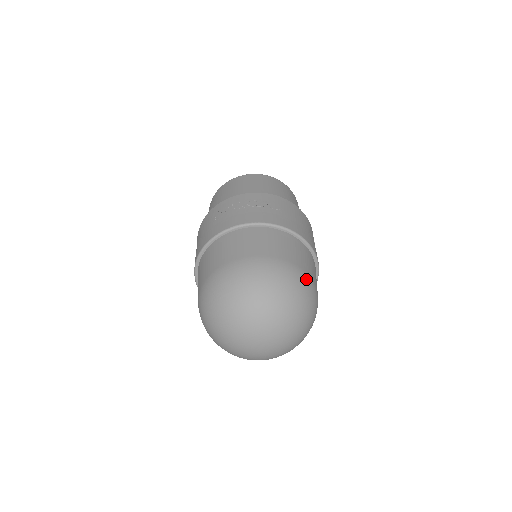
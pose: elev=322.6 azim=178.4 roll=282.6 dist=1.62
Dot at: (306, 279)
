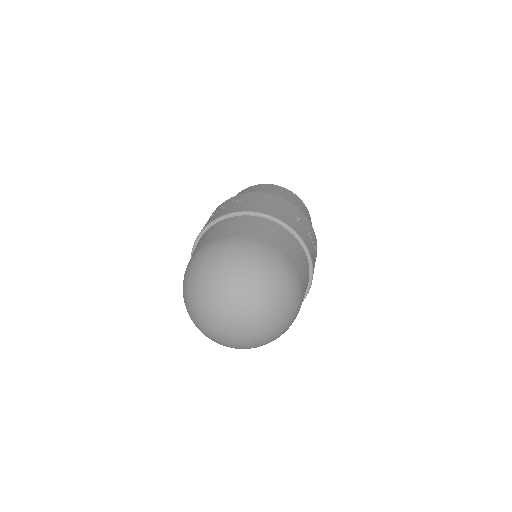
Dot at: (254, 243)
